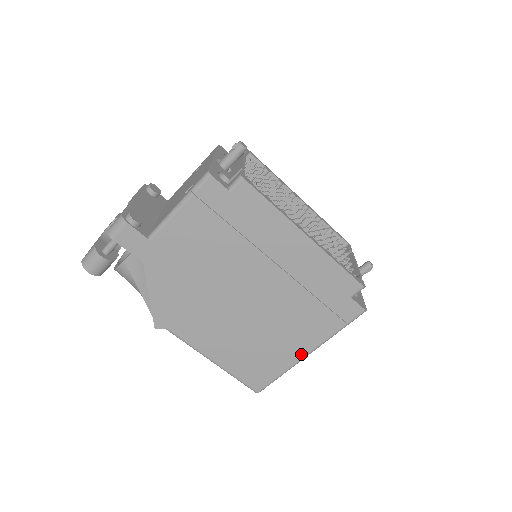
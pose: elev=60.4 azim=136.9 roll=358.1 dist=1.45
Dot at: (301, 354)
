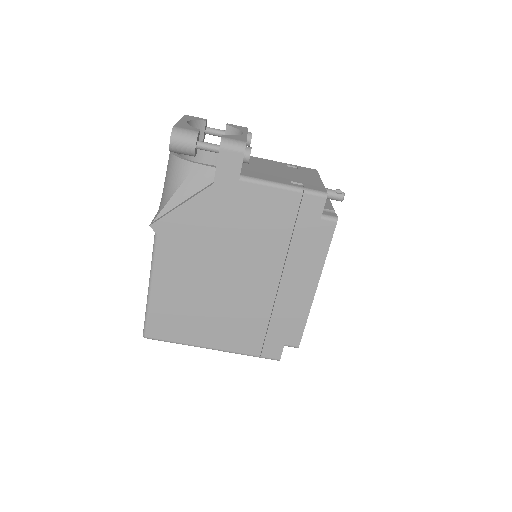
Dot at: (210, 344)
